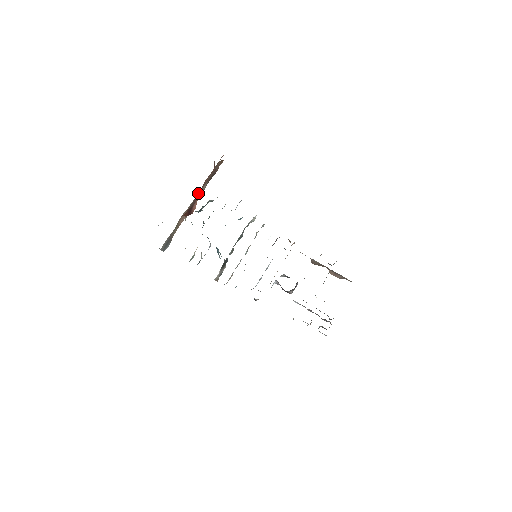
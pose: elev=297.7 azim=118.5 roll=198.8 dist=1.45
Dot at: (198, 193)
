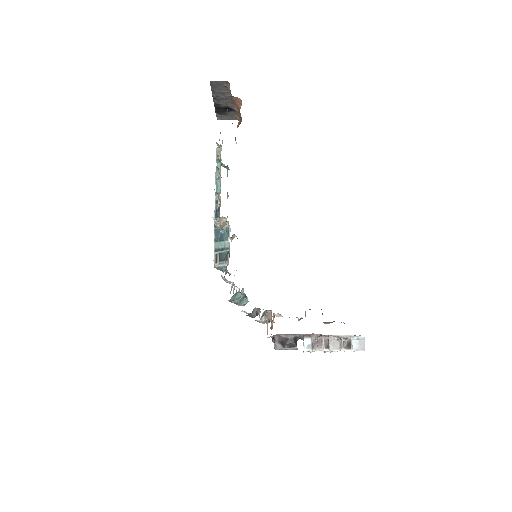
Dot at: occluded
